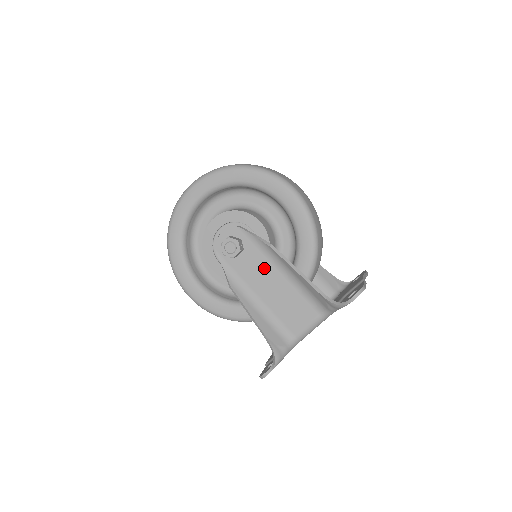
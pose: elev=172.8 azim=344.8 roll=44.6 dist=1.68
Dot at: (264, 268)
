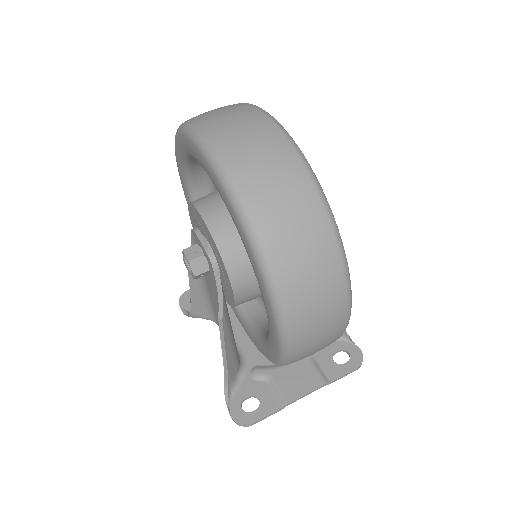
Dot at: (217, 299)
